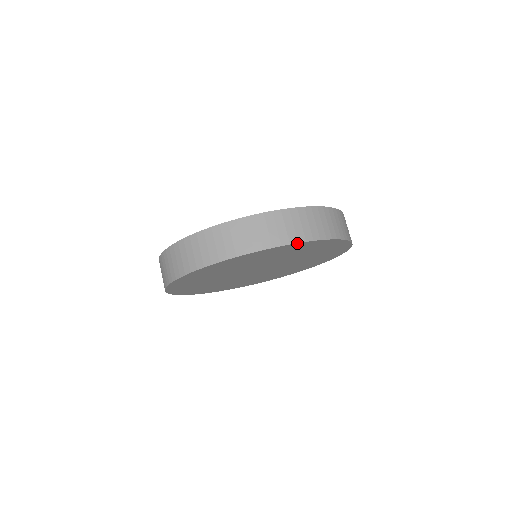
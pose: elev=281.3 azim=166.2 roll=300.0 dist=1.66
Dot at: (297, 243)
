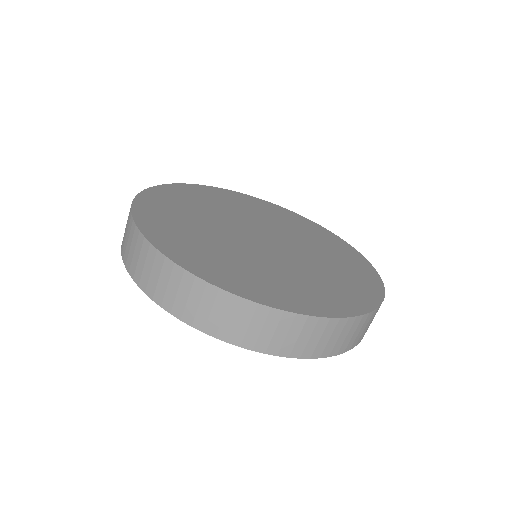
Dot at: (342, 352)
